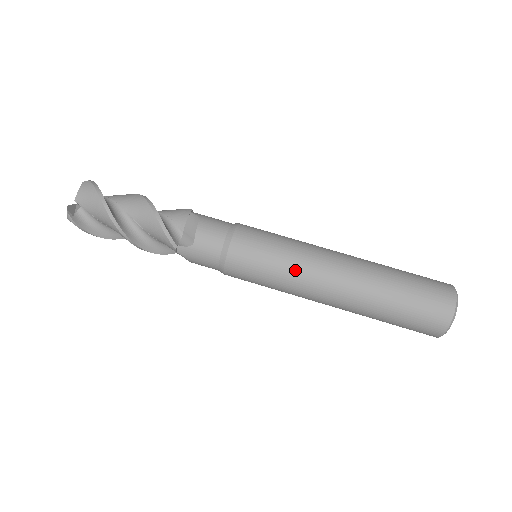
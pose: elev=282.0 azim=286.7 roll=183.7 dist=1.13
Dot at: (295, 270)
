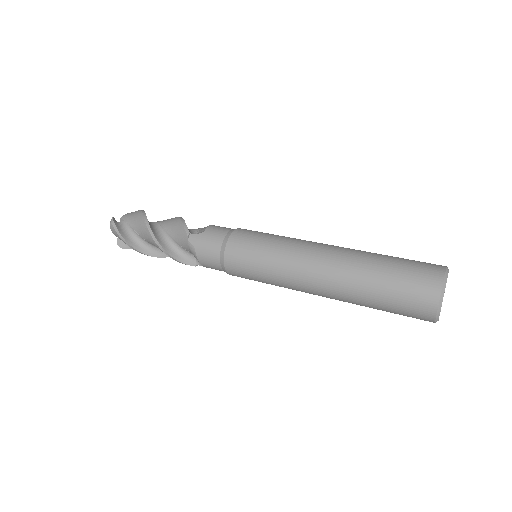
Dot at: (288, 244)
